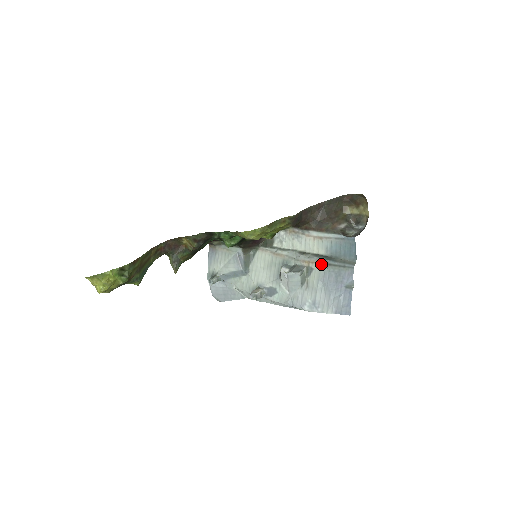
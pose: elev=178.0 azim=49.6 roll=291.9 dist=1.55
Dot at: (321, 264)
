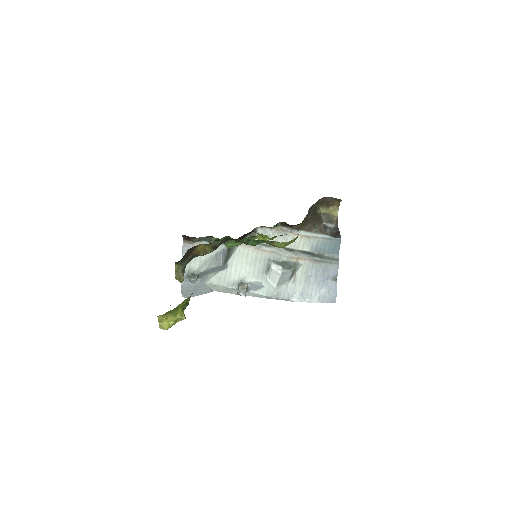
Dot at: (309, 260)
